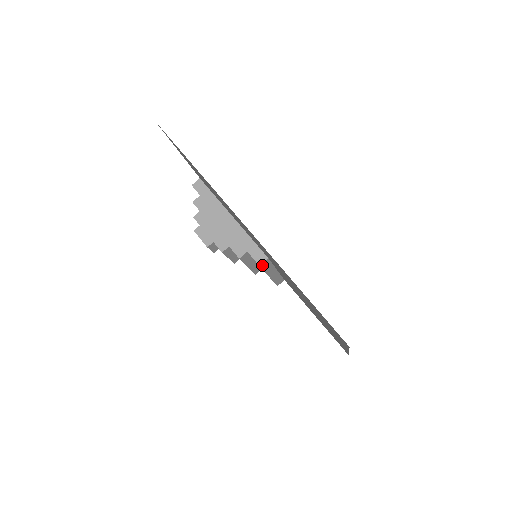
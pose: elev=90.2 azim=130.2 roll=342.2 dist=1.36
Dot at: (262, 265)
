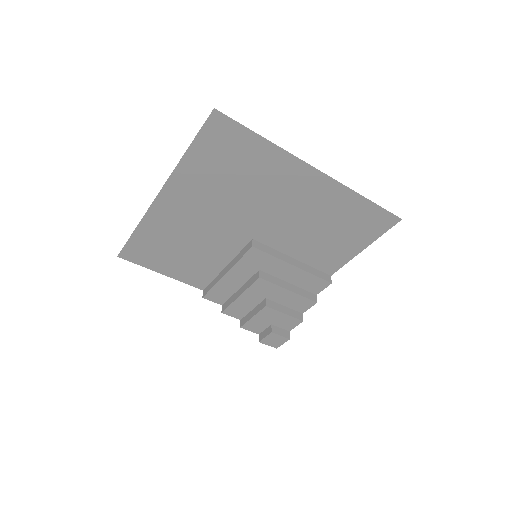
Dot at: (257, 247)
